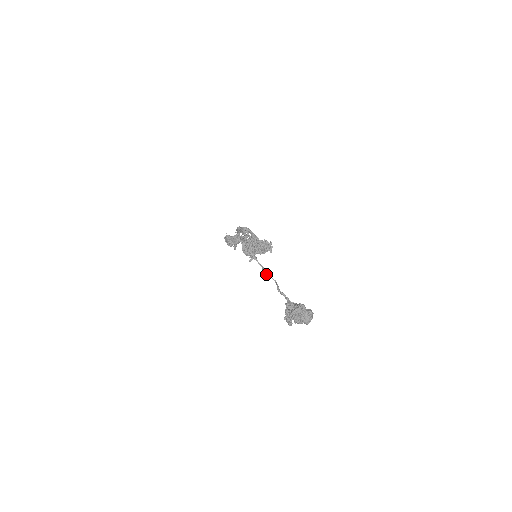
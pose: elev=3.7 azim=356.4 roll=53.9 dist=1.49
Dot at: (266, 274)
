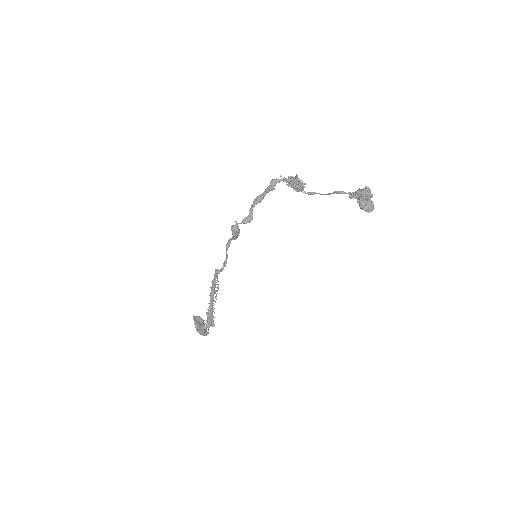
Dot at: (315, 193)
